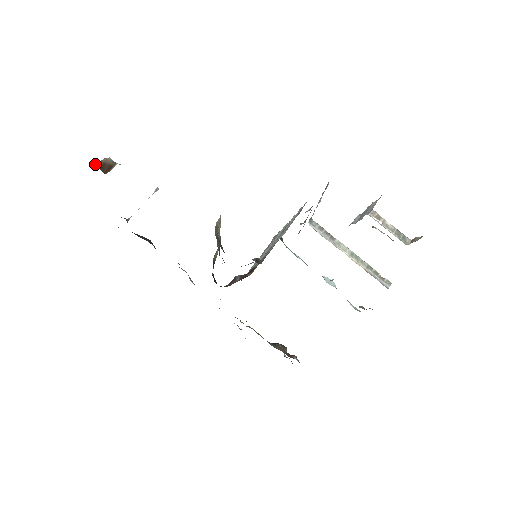
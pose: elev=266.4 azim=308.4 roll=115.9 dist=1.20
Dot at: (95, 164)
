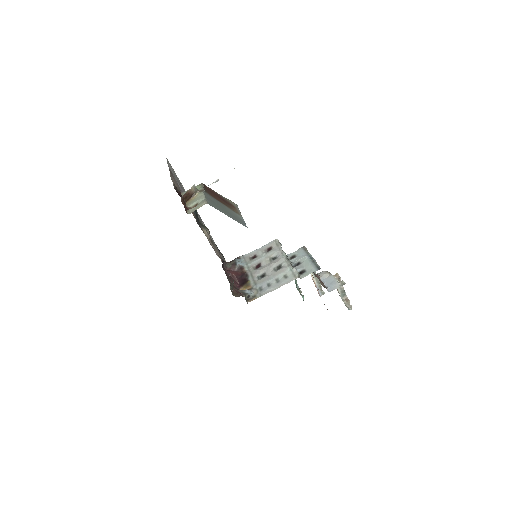
Dot at: (182, 198)
